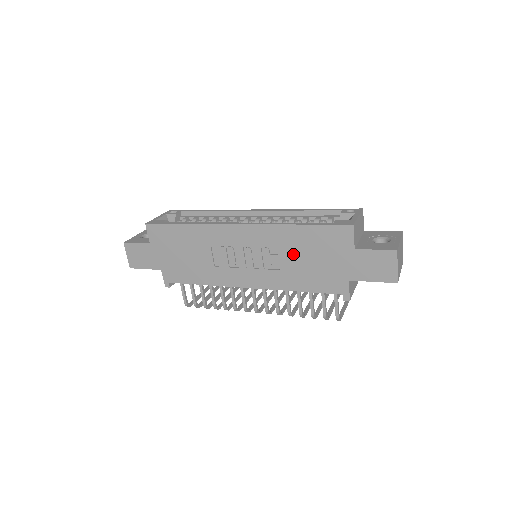
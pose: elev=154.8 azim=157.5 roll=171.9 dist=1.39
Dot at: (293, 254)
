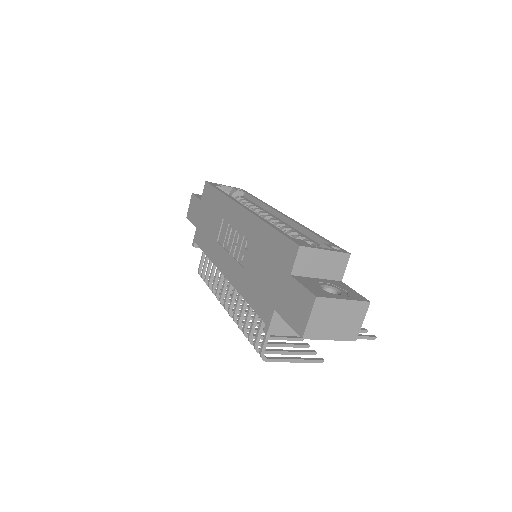
Dot at: (256, 256)
